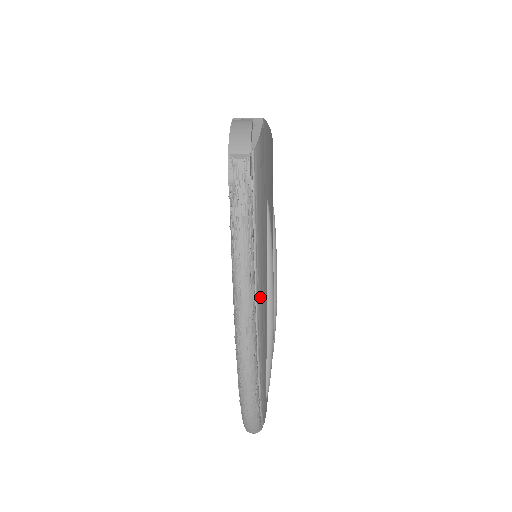
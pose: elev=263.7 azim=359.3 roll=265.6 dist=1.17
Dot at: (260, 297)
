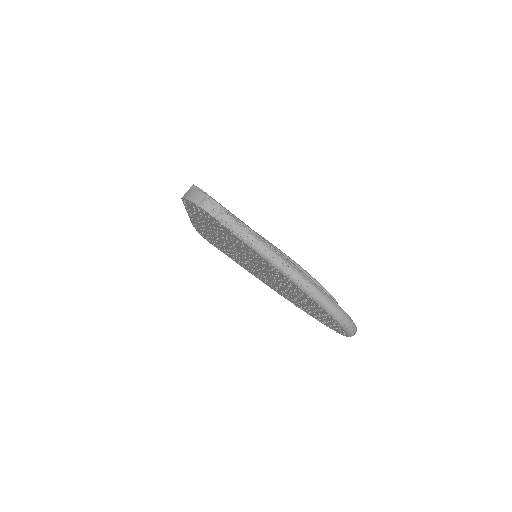
Dot at: (278, 251)
